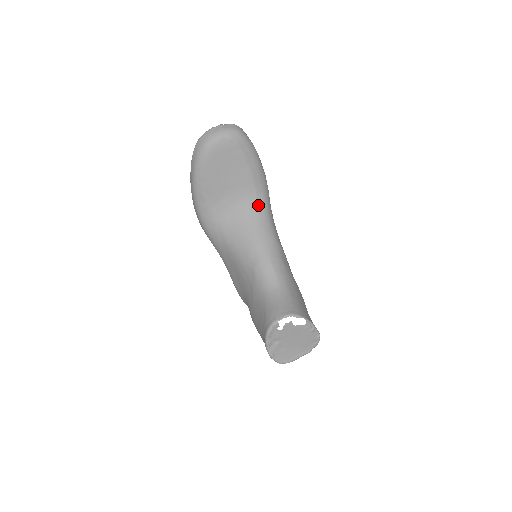
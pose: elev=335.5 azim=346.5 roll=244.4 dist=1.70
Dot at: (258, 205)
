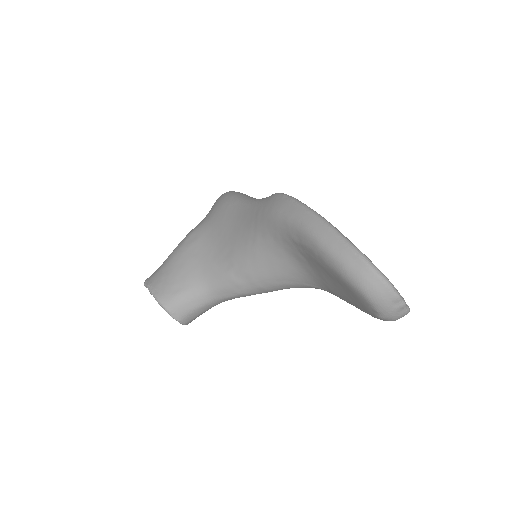
Dot at: (309, 286)
